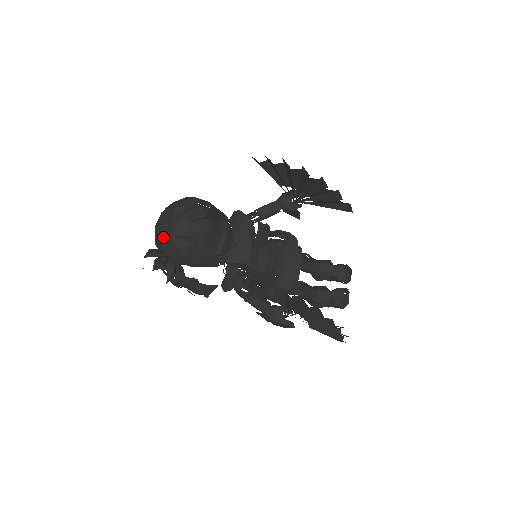
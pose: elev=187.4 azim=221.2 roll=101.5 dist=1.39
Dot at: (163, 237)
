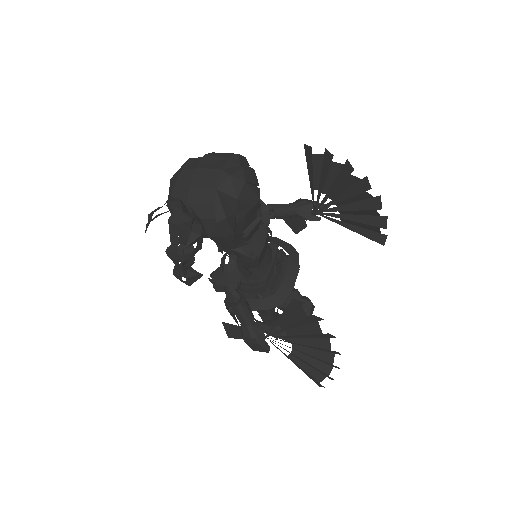
Dot at: (199, 188)
